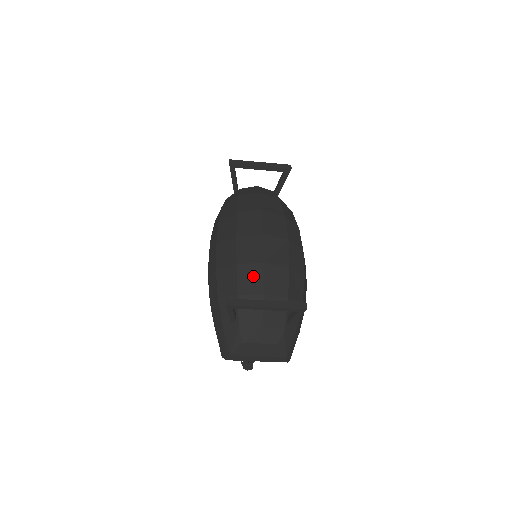
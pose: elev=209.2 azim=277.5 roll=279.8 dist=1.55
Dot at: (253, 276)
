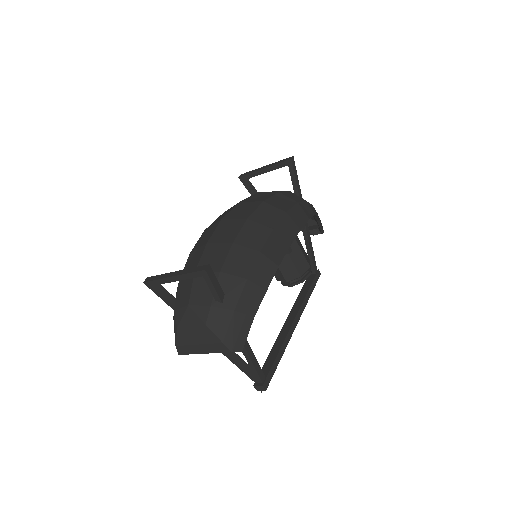
Dot at: (195, 258)
